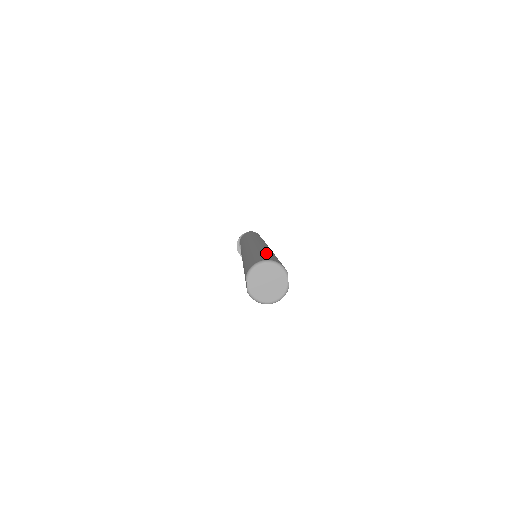
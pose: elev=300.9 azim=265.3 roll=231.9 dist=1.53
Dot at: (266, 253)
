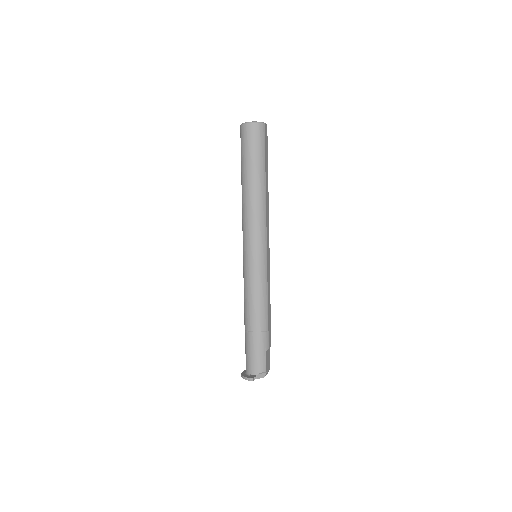
Dot at: occluded
